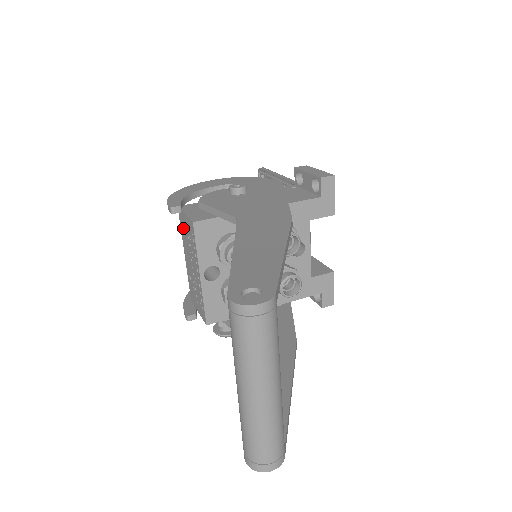
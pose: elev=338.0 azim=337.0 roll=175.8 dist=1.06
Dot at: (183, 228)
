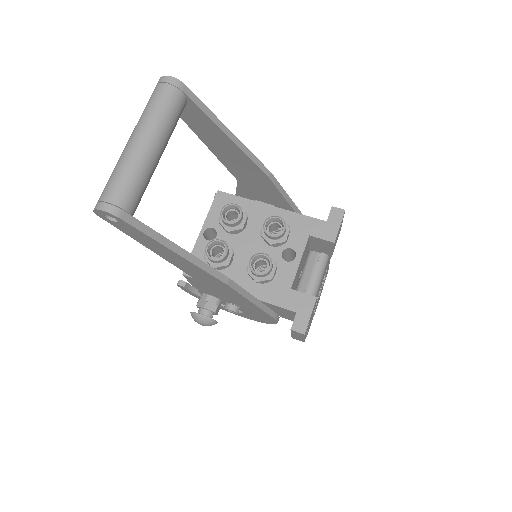
Dot at: occluded
